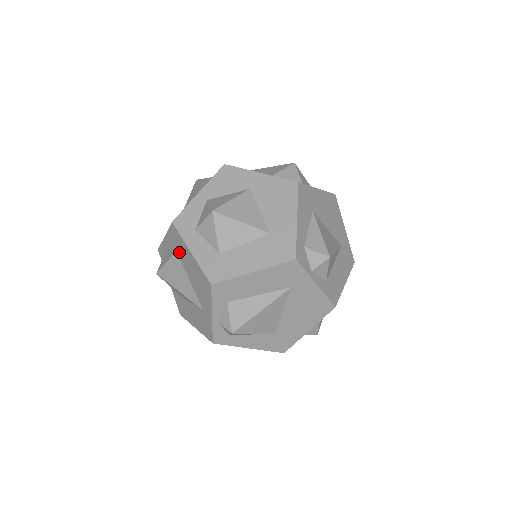
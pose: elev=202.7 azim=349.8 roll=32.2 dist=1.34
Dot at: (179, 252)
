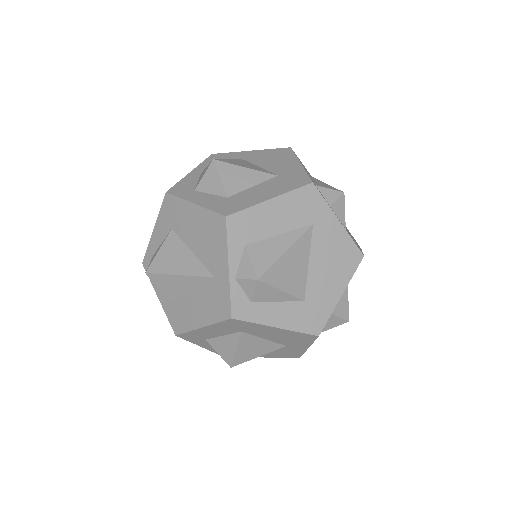
Dot at: (176, 225)
